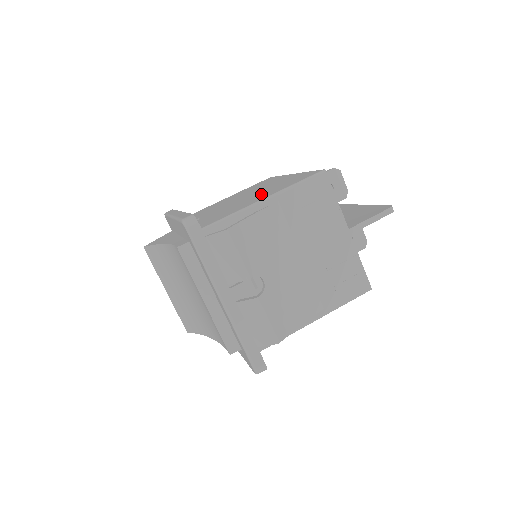
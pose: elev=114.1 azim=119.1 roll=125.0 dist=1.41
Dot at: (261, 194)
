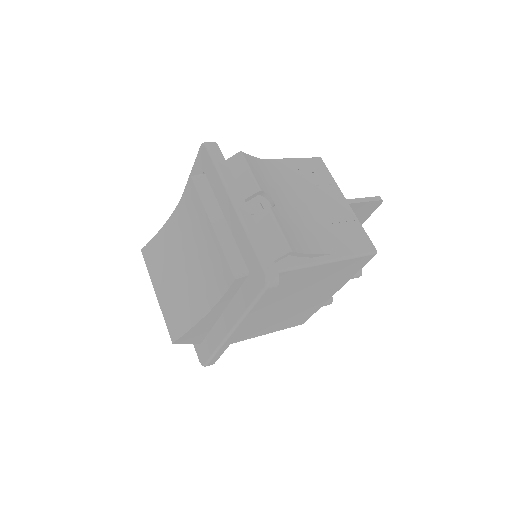
Dot at: occluded
